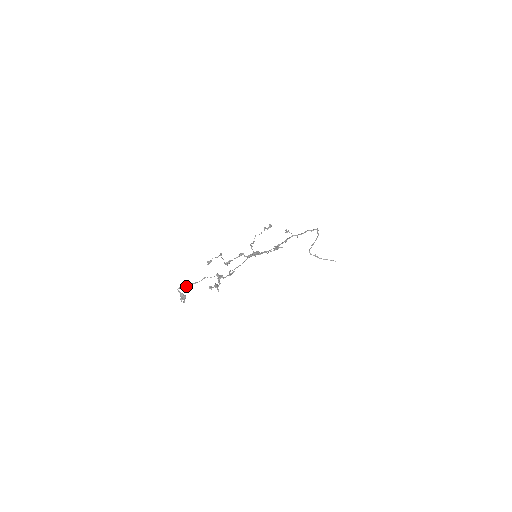
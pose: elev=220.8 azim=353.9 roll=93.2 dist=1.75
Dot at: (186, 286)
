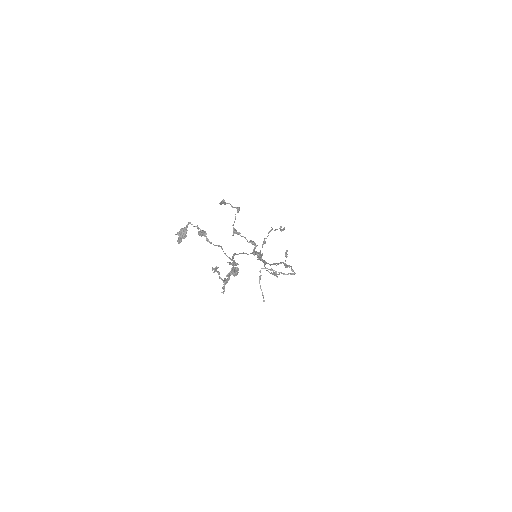
Dot at: (202, 235)
